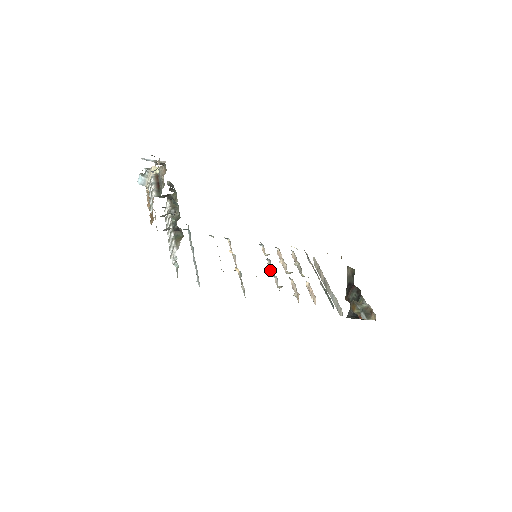
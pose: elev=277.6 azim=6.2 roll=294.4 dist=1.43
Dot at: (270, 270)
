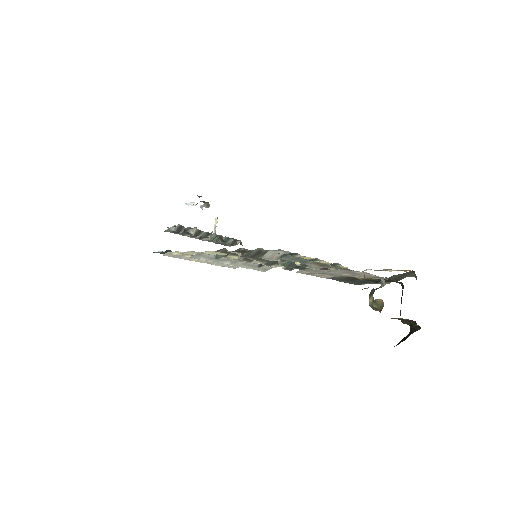
Dot at: (262, 264)
